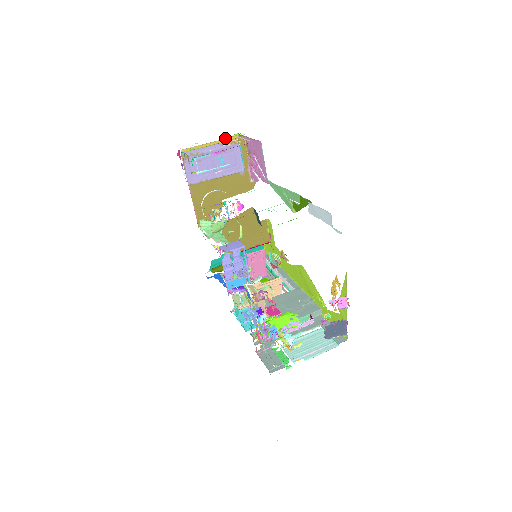
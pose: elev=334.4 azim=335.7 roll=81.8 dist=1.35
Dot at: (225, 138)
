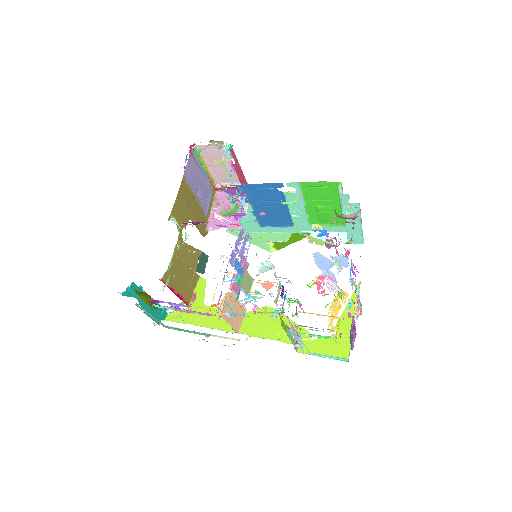
Dot at: (212, 176)
